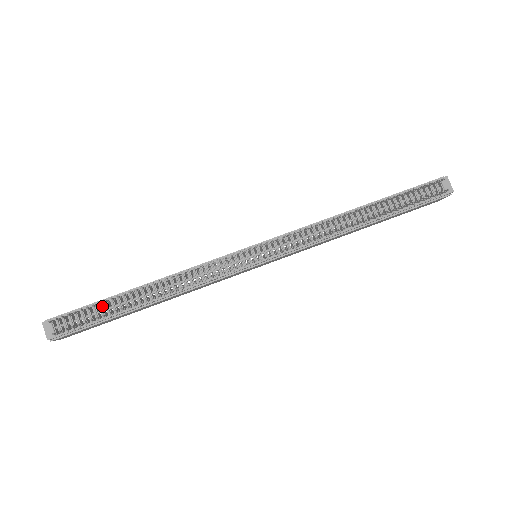
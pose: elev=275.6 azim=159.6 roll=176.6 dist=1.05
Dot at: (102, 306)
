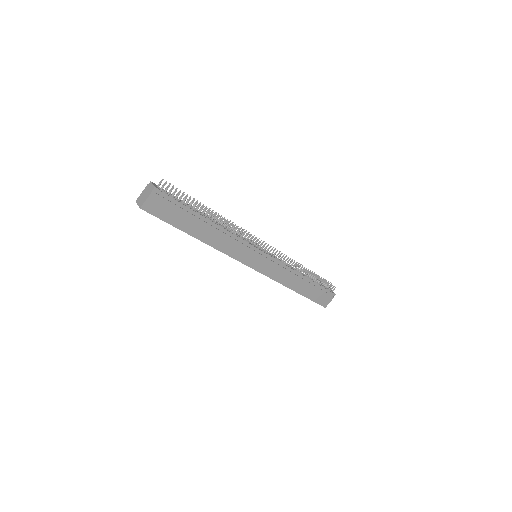
Dot at: occluded
